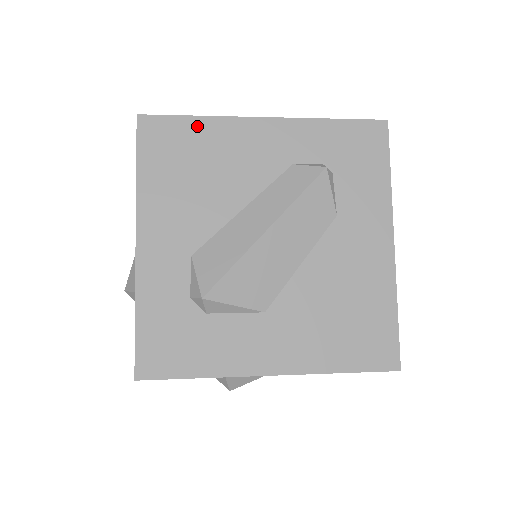
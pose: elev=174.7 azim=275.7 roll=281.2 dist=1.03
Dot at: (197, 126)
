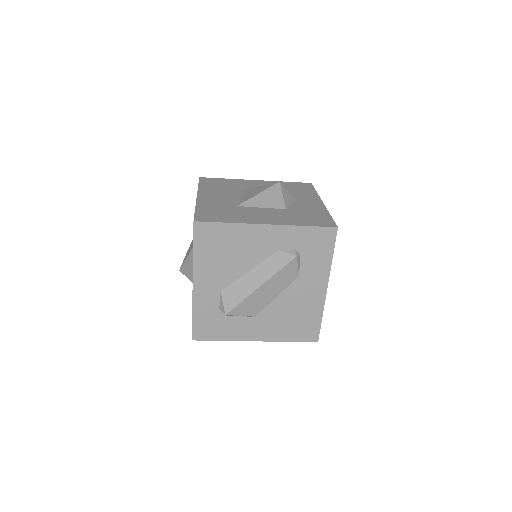
Dot at: (227, 228)
